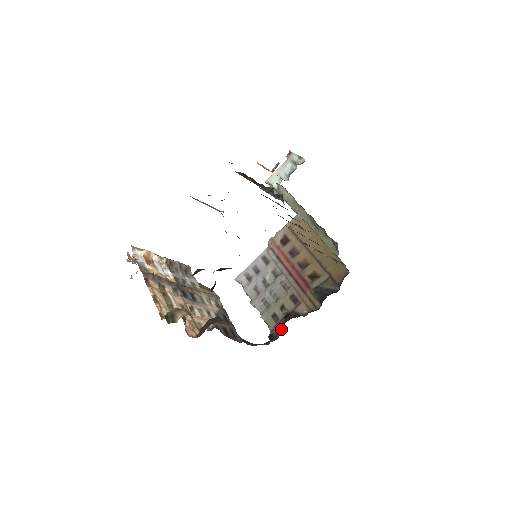
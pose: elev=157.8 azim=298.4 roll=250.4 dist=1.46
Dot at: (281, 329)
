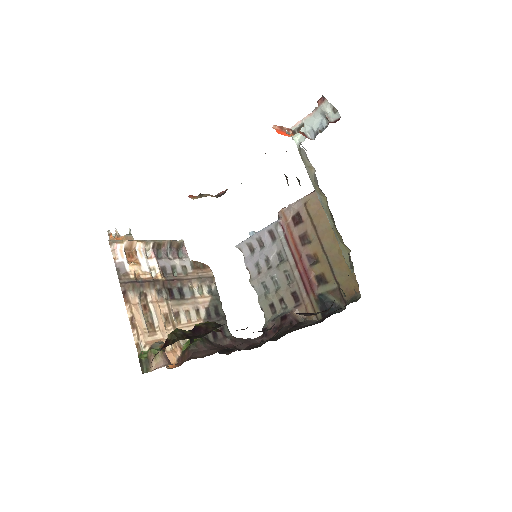
Dot at: (275, 330)
